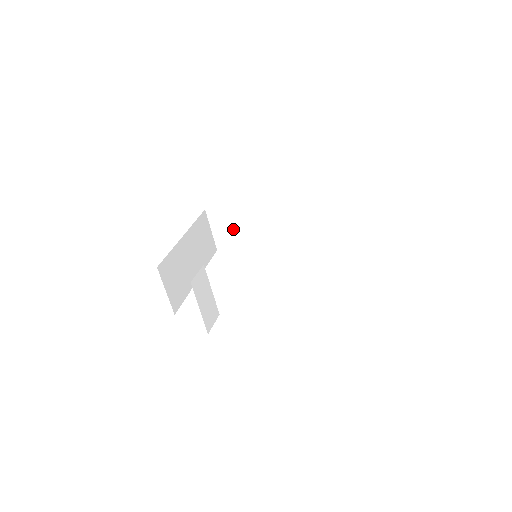
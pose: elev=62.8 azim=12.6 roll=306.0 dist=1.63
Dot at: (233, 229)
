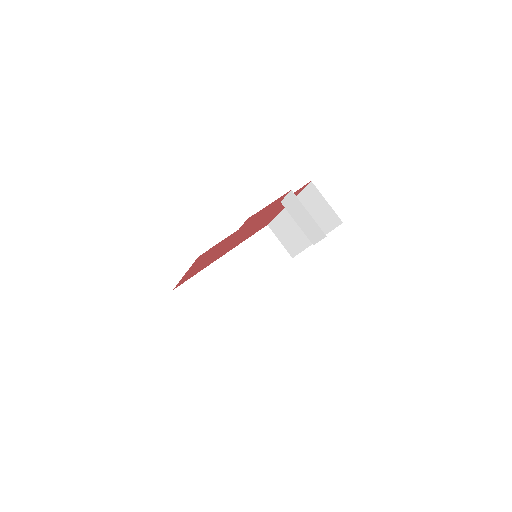
Dot at: (206, 296)
